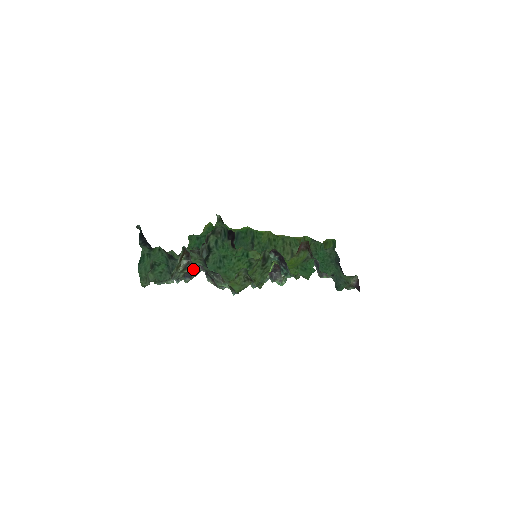
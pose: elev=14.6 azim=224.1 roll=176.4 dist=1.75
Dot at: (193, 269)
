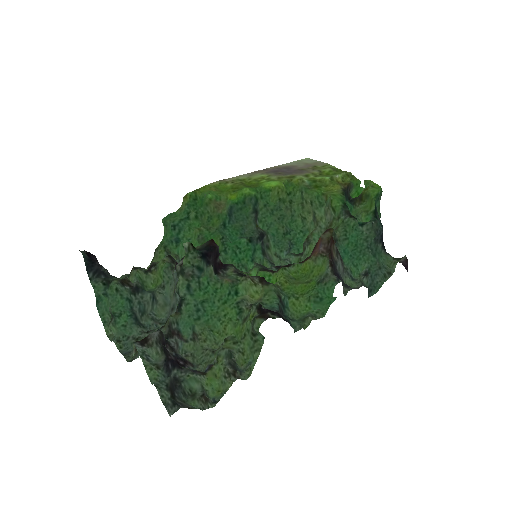
Dot at: (163, 327)
